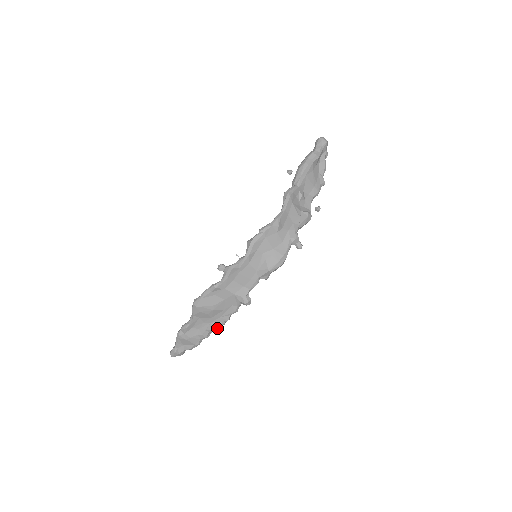
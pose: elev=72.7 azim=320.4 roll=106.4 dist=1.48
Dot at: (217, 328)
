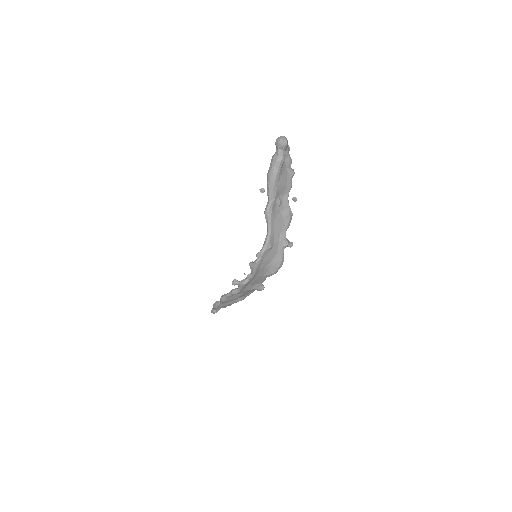
Dot at: occluded
